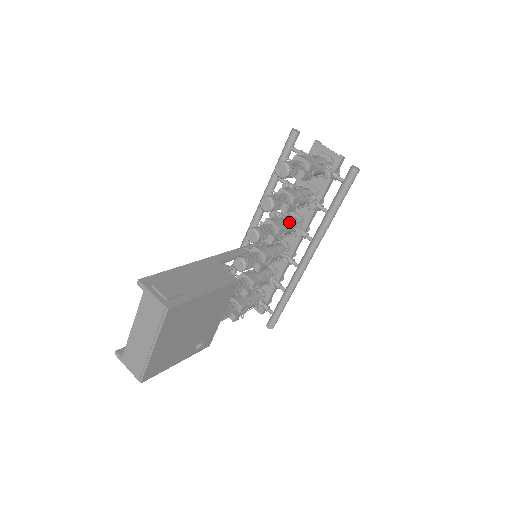
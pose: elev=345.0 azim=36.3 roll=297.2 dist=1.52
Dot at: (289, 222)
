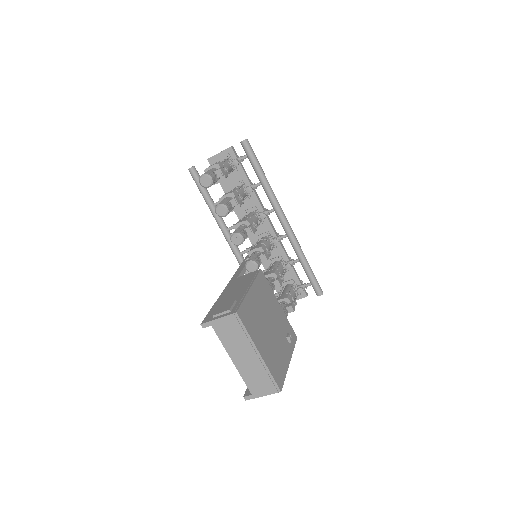
Dot at: occluded
